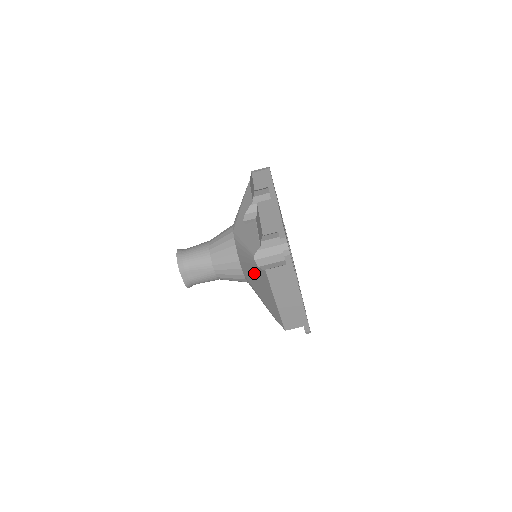
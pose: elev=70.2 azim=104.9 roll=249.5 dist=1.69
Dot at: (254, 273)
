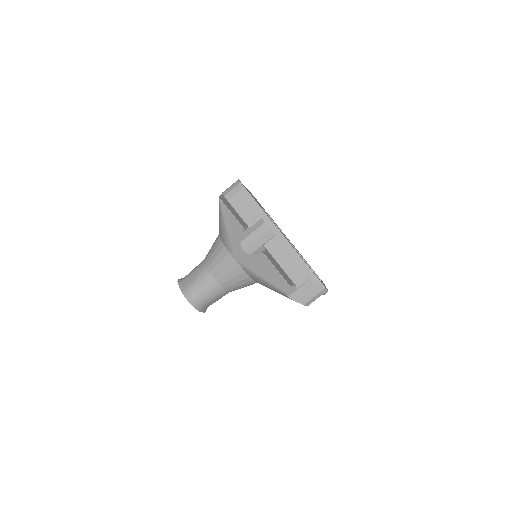
Dot at: occluded
